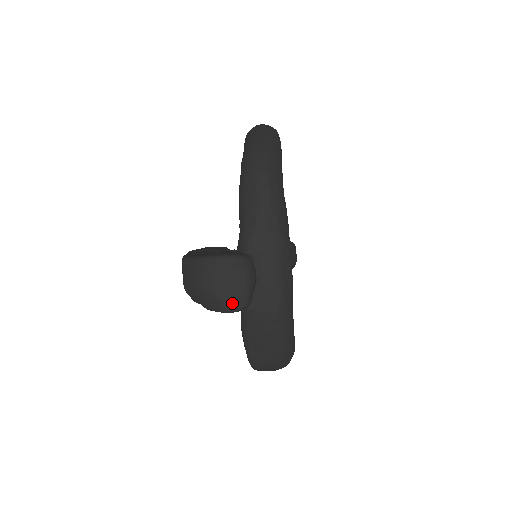
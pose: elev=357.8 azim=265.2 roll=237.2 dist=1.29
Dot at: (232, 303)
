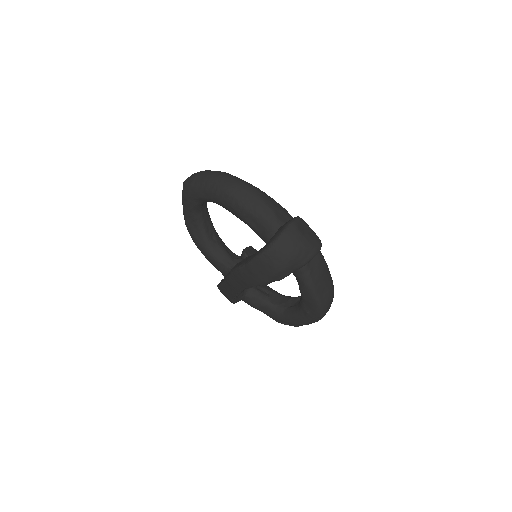
Dot at: (317, 244)
